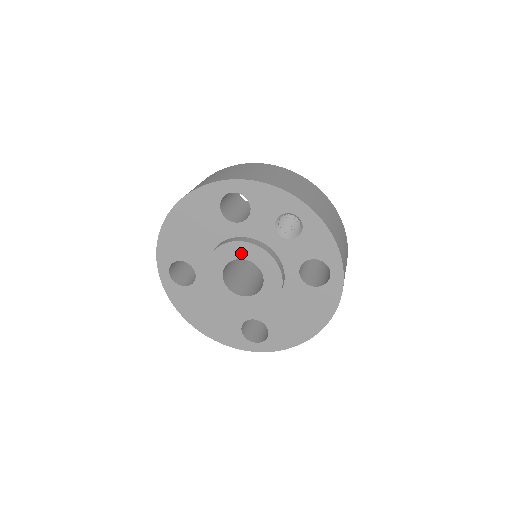
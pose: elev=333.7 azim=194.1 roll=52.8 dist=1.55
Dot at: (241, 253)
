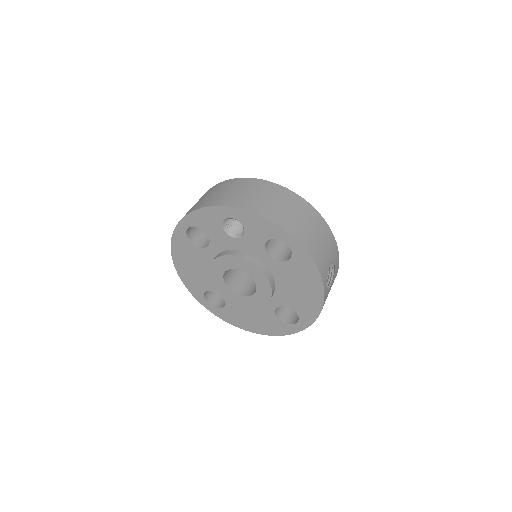
Dot at: (223, 266)
